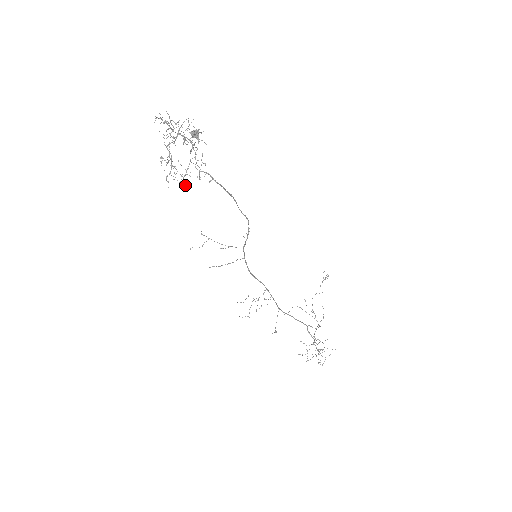
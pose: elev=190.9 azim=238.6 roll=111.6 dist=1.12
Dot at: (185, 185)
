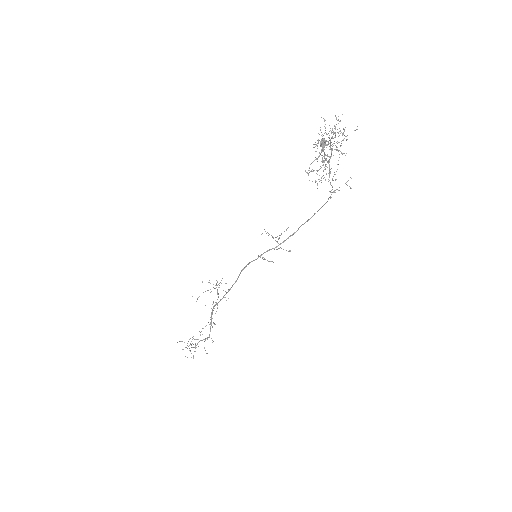
Dot at: (317, 188)
